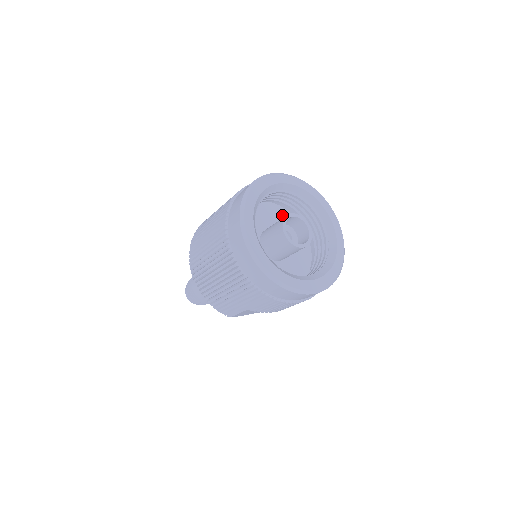
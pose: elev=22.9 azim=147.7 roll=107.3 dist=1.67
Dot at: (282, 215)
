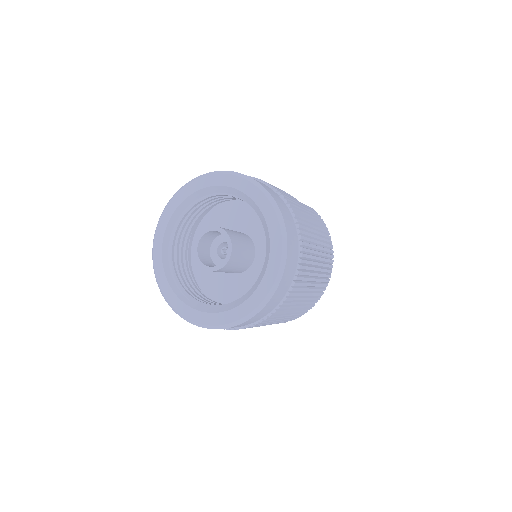
Dot at: occluded
